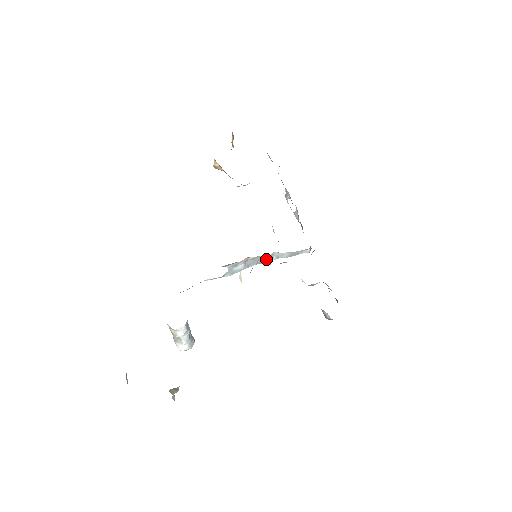
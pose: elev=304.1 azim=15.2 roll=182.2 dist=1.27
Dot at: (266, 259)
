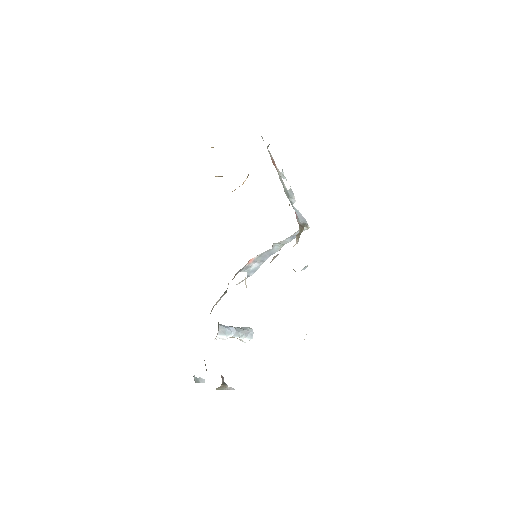
Dot at: (273, 250)
